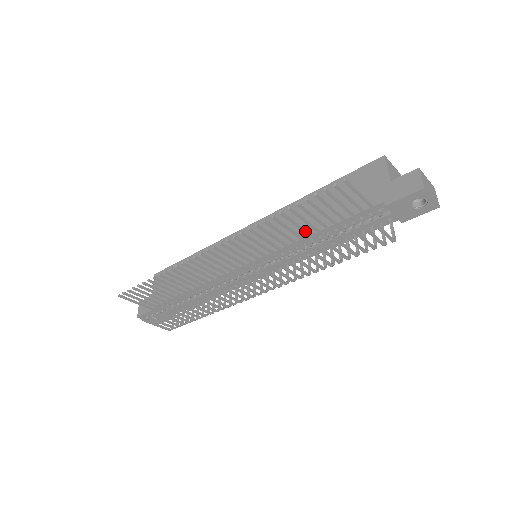
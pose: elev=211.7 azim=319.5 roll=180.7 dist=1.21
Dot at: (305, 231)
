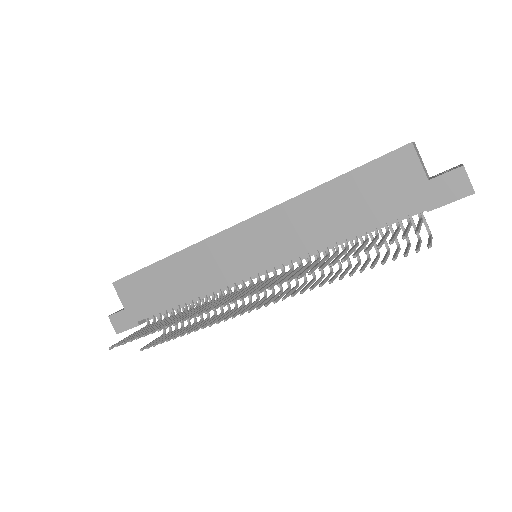
Dot at: occluded
